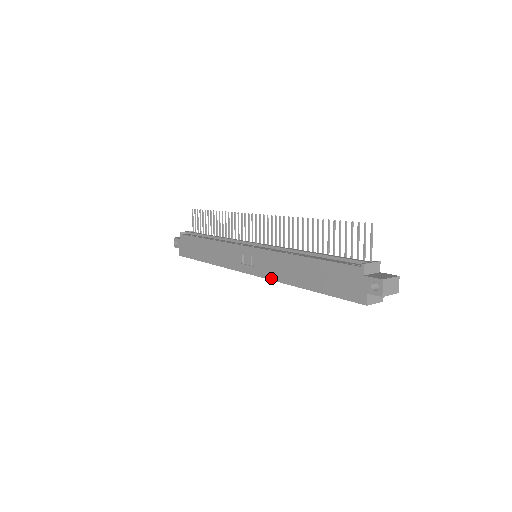
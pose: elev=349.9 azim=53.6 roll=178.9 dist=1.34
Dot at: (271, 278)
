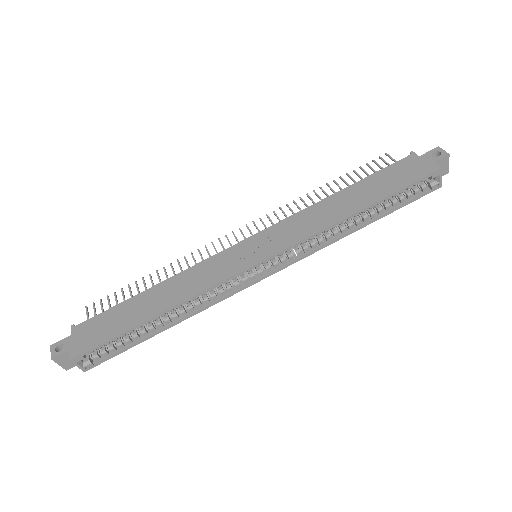
Dot at: (306, 236)
